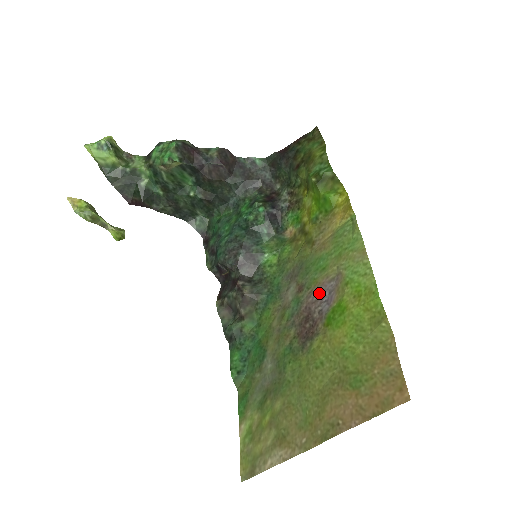
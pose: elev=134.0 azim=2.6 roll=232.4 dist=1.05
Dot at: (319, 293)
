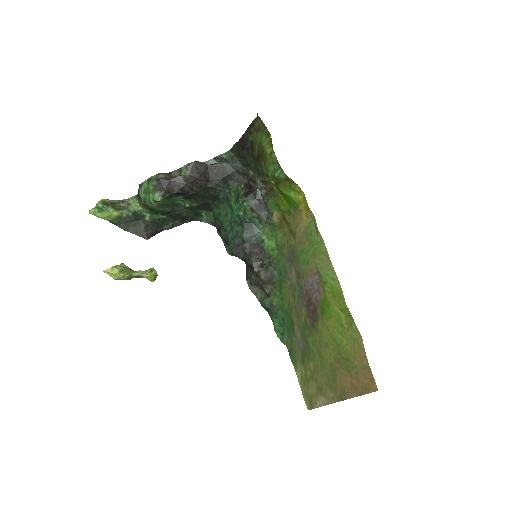
Dot at: (311, 283)
